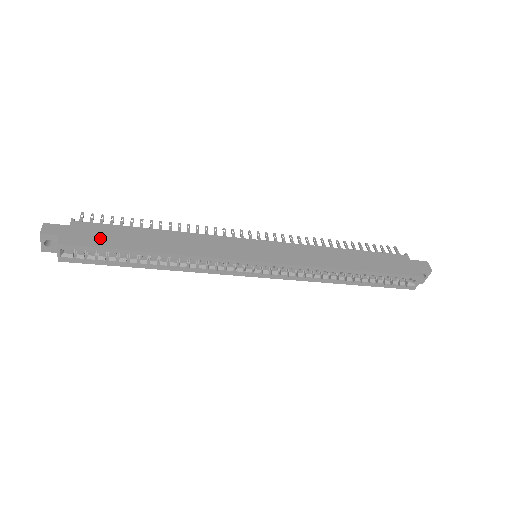
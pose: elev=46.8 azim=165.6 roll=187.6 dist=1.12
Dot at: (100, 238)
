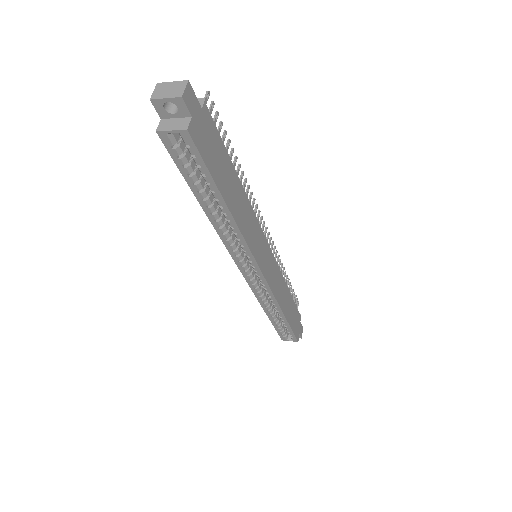
Dot at: (212, 154)
